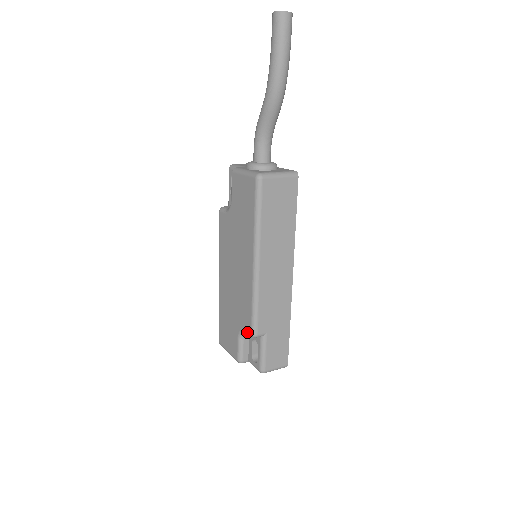
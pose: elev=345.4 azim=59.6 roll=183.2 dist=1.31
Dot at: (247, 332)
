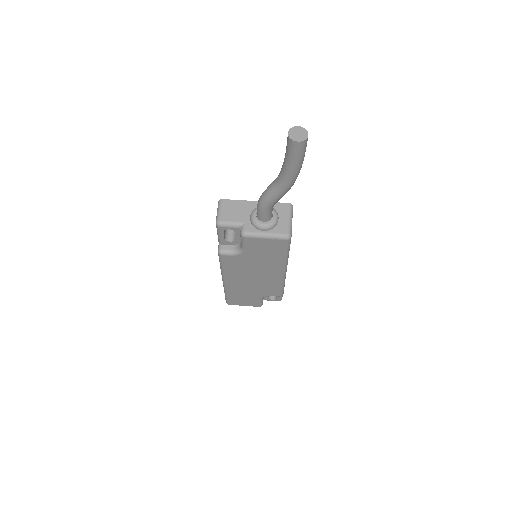
Dot at: occluded
